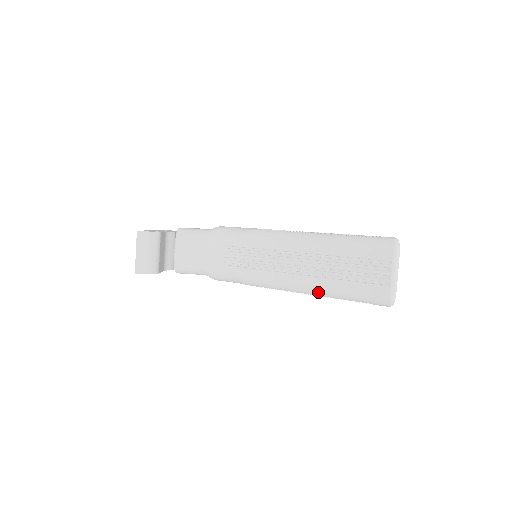
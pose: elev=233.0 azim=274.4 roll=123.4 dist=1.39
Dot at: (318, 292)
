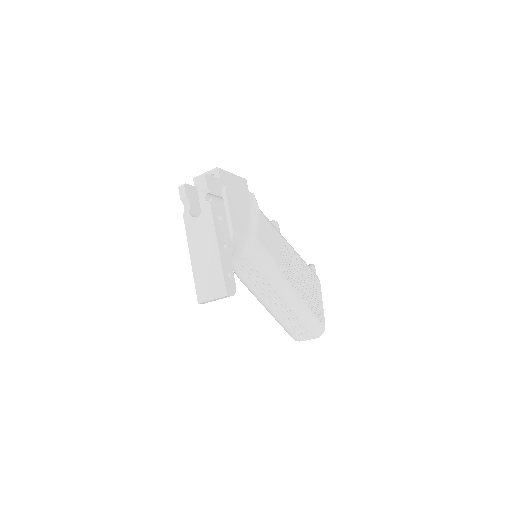
Dot at: (272, 315)
